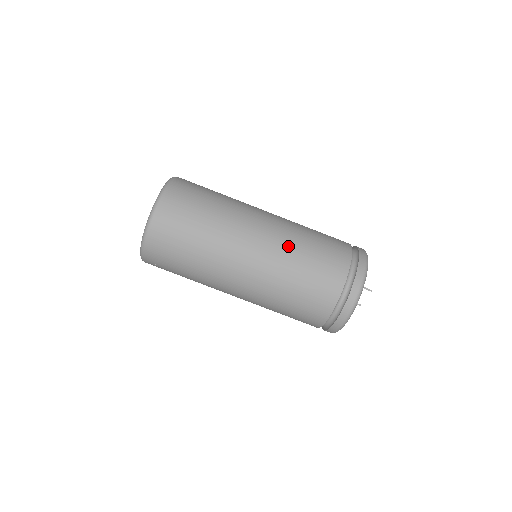
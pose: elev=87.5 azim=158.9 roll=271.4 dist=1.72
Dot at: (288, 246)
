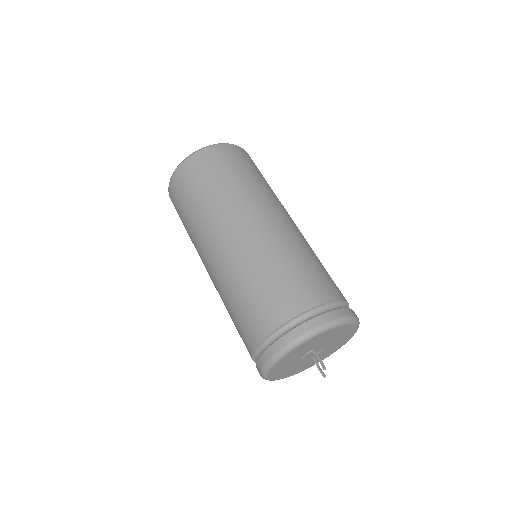
Dot at: (246, 261)
